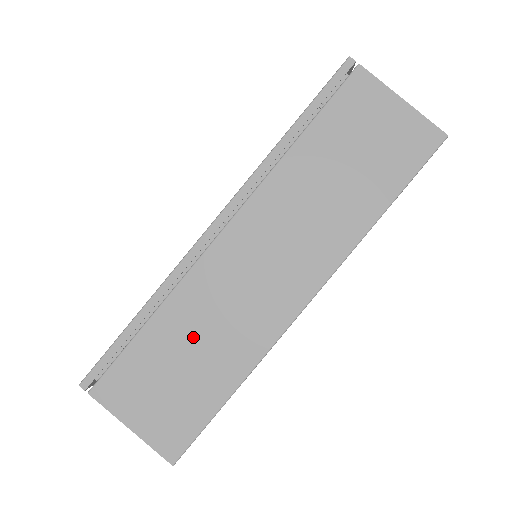
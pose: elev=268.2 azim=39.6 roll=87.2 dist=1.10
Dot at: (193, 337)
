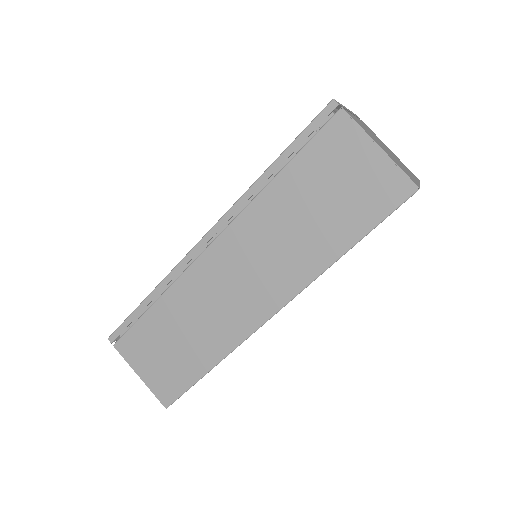
Dot at: (184, 323)
